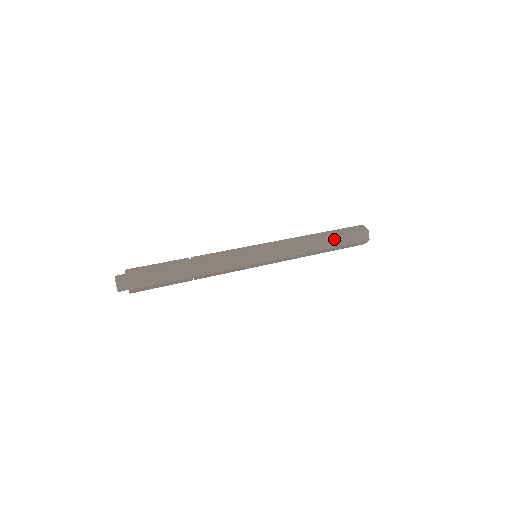
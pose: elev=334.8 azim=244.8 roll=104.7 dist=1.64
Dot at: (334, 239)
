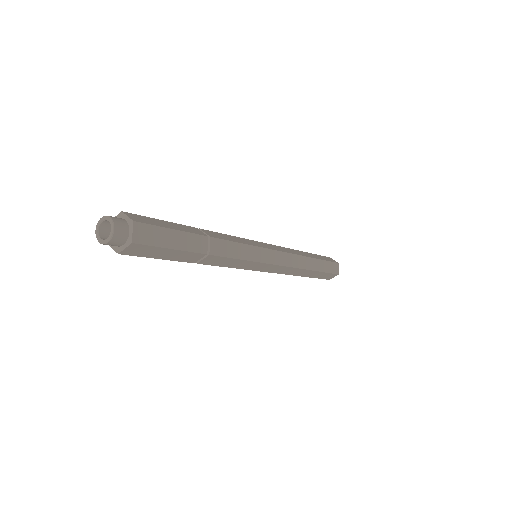
Dot at: (311, 254)
